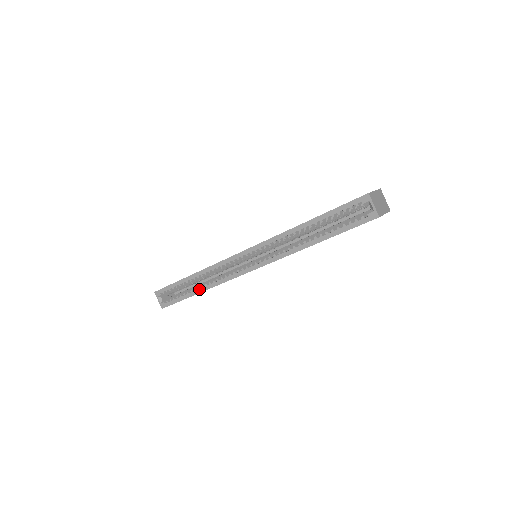
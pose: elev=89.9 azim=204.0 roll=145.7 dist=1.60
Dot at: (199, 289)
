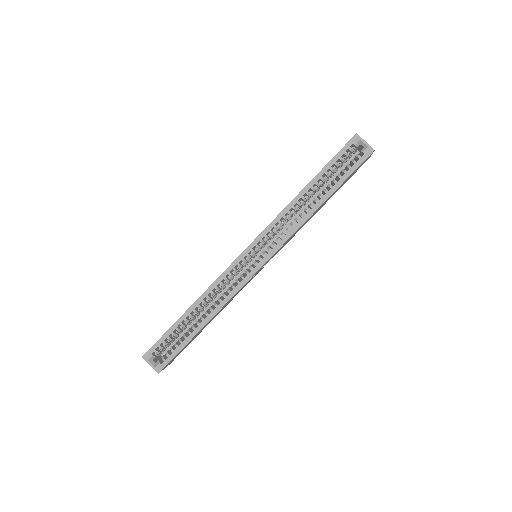
Dot at: (204, 320)
